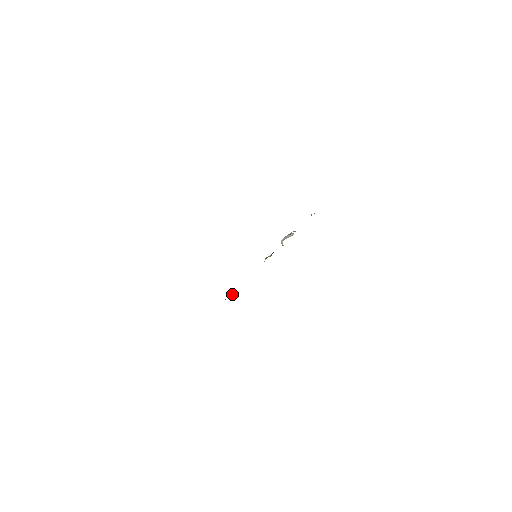
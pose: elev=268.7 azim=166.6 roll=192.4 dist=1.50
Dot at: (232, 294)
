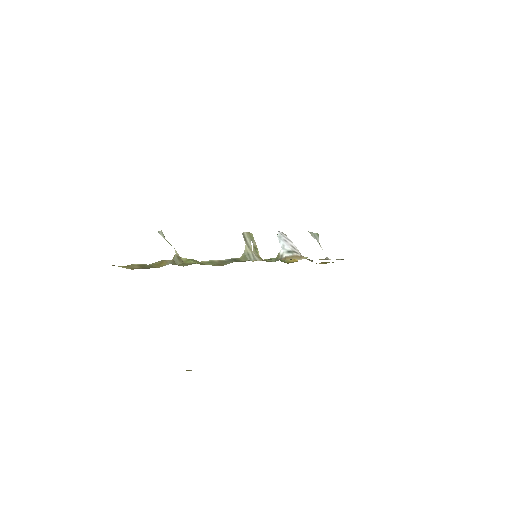
Dot at: occluded
